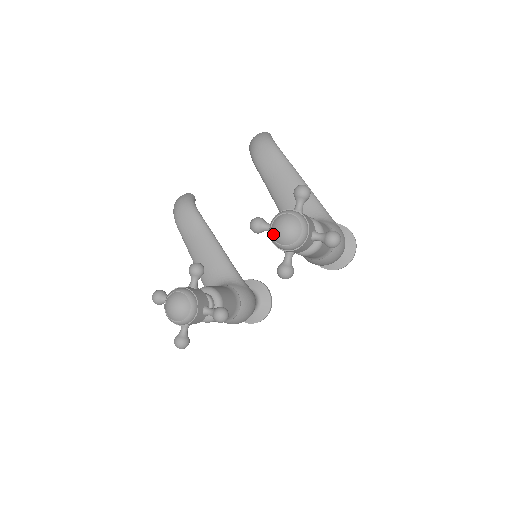
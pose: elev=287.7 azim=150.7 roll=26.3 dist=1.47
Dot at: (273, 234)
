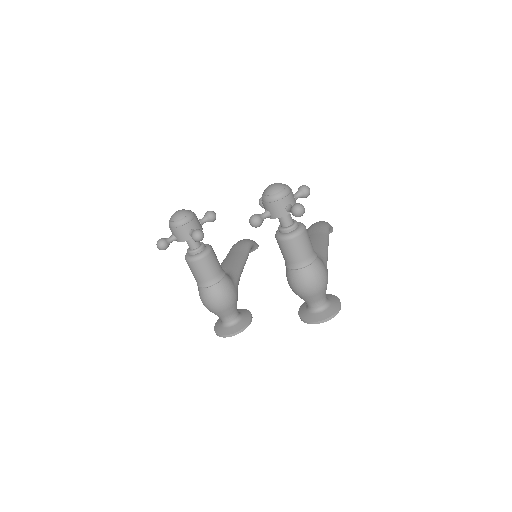
Dot at: occluded
